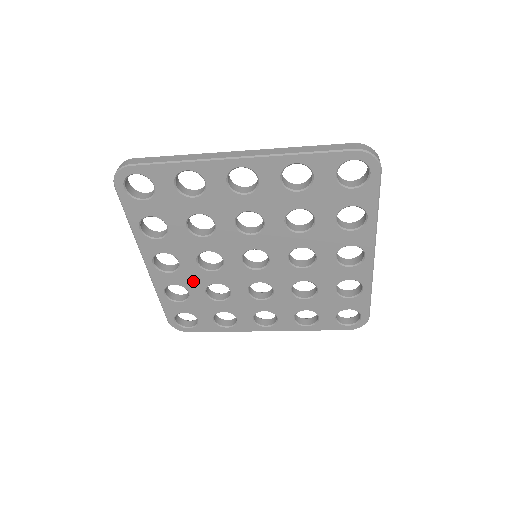
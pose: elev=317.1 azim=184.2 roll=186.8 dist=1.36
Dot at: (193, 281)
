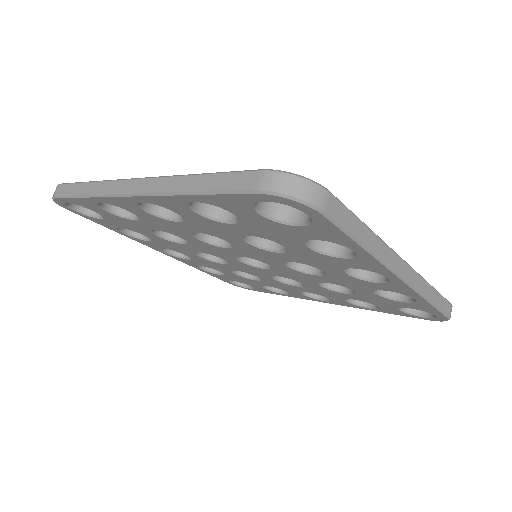
Dot at: (214, 266)
